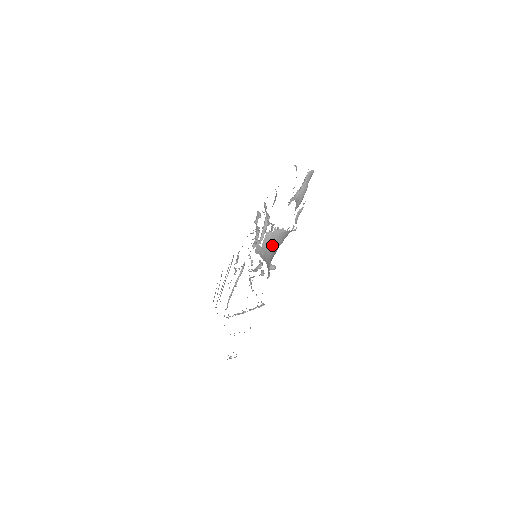
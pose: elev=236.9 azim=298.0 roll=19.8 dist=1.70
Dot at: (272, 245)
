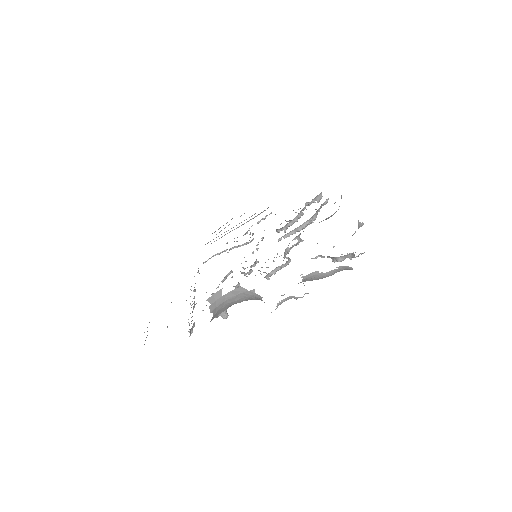
Dot at: (240, 298)
